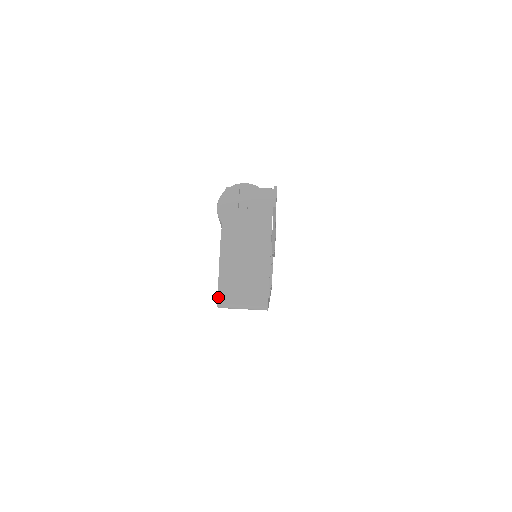
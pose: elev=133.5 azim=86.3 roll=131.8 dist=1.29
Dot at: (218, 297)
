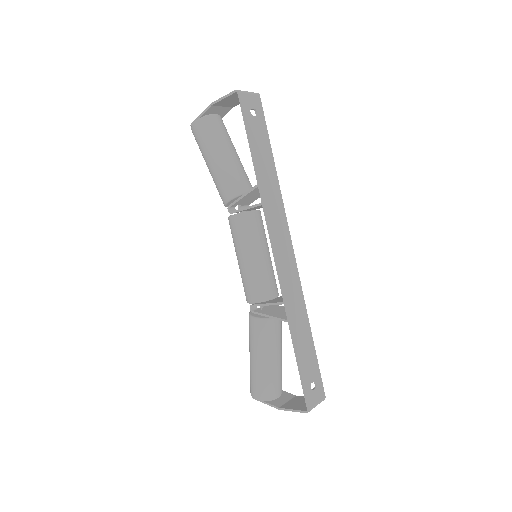
Dot at: (233, 91)
